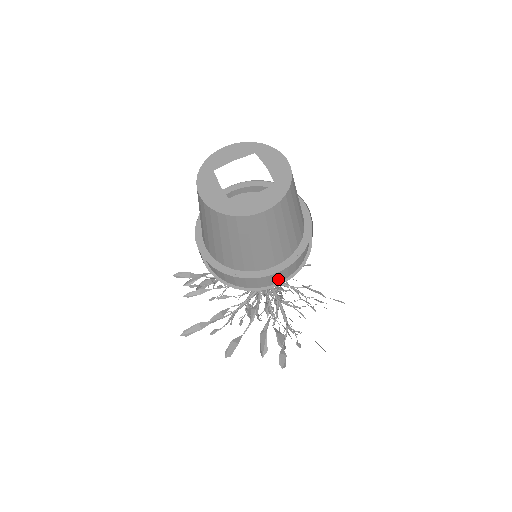
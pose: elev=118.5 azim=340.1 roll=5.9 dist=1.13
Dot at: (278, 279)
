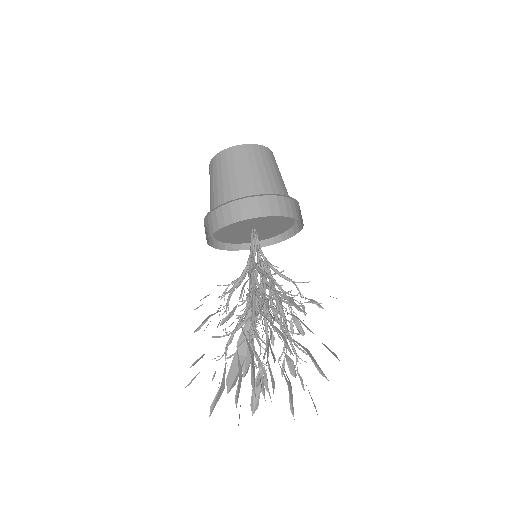
Dot at: (232, 218)
